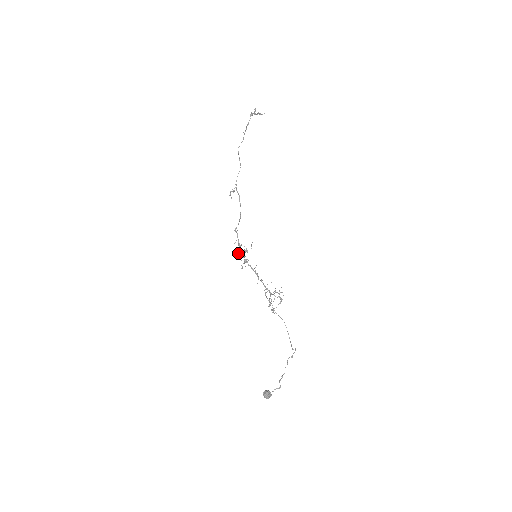
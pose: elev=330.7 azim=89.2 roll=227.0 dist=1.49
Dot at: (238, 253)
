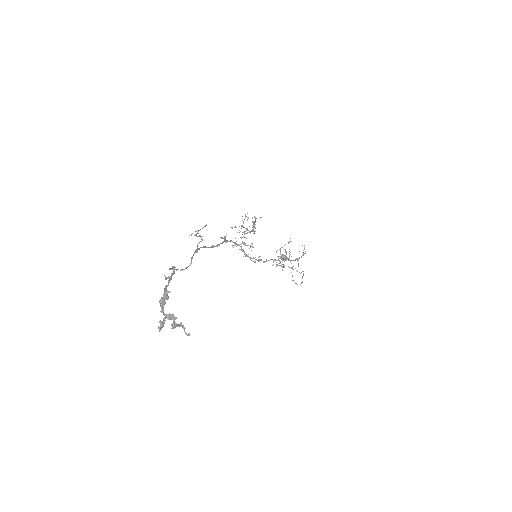
Dot at: occluded
